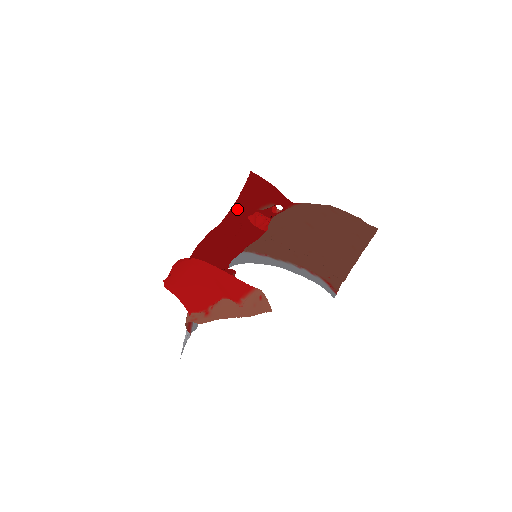
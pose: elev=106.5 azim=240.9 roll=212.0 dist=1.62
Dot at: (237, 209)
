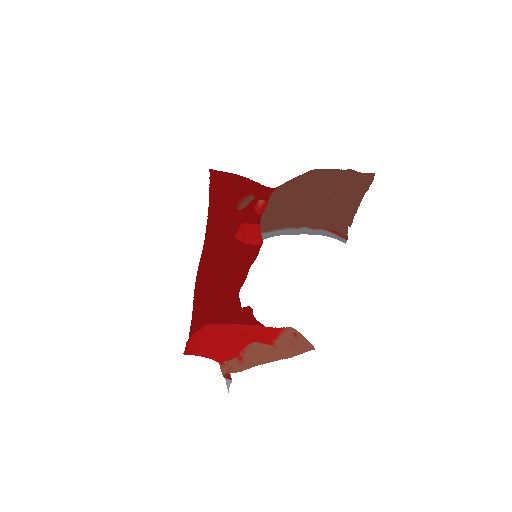
Dot at: (214, 218)
